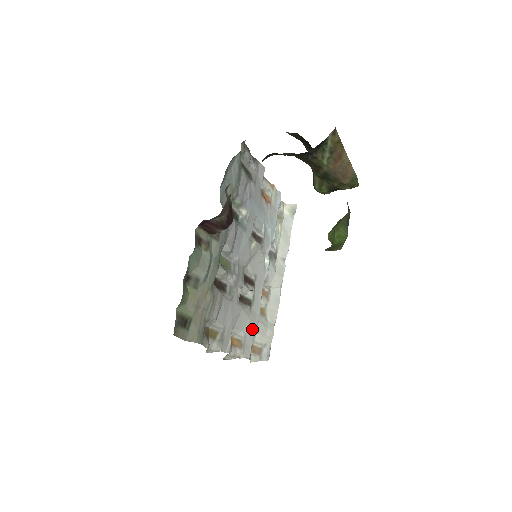
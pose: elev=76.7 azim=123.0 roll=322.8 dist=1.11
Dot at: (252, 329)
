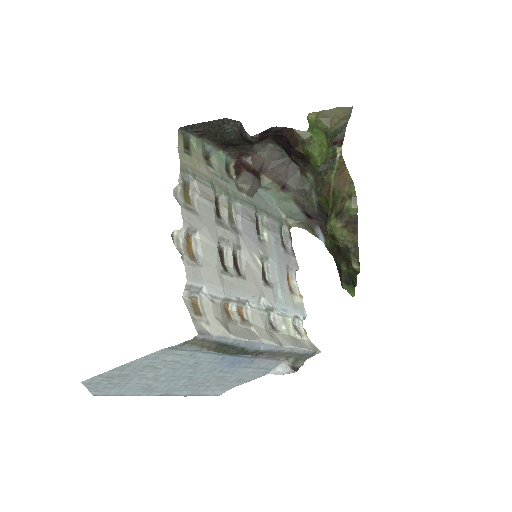
Dot at: (210, 281)
